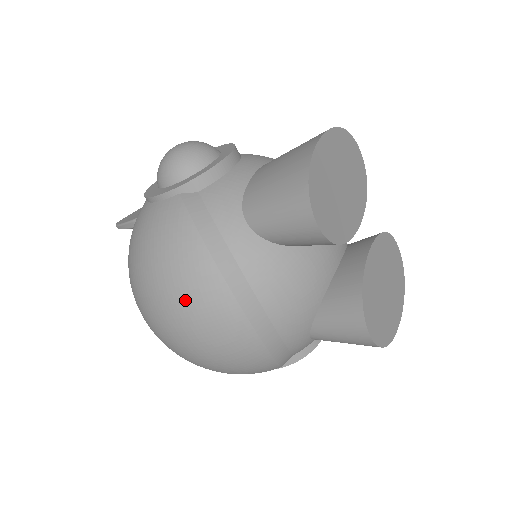
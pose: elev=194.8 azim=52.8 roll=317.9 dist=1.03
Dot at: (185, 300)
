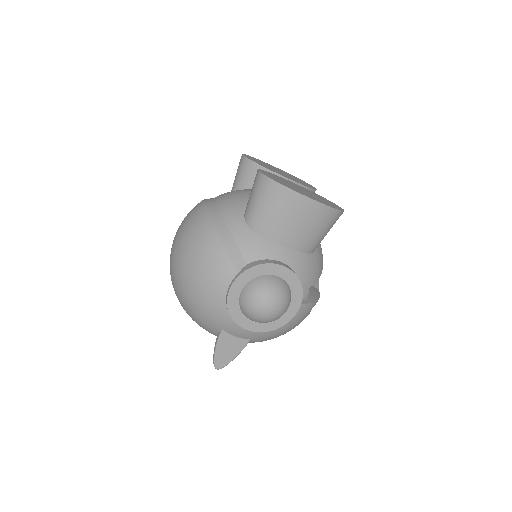
Dot at: occluded
